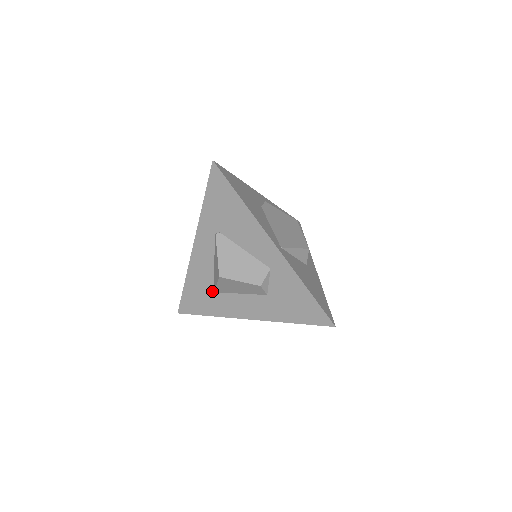
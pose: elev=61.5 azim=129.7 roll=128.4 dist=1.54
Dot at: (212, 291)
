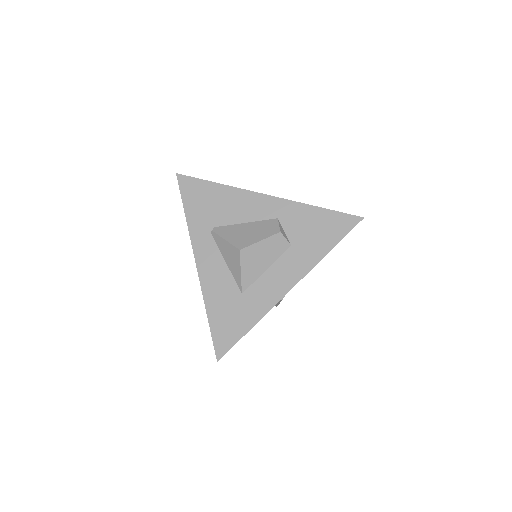
Dot at: (239, 294)
